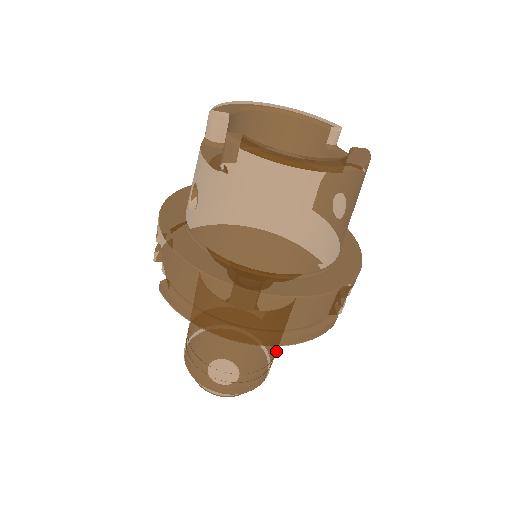
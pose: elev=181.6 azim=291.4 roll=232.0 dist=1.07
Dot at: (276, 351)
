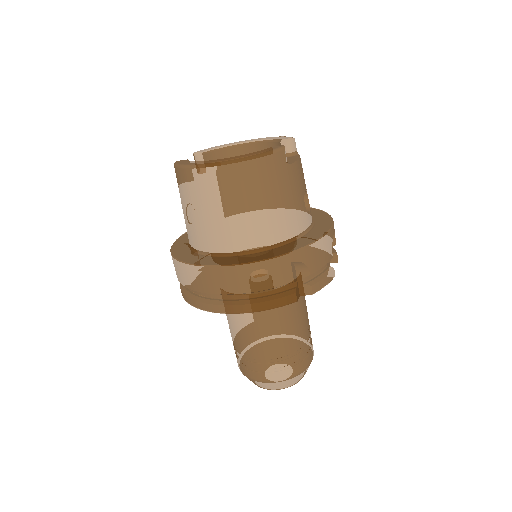
Dot at: (296, 344)
